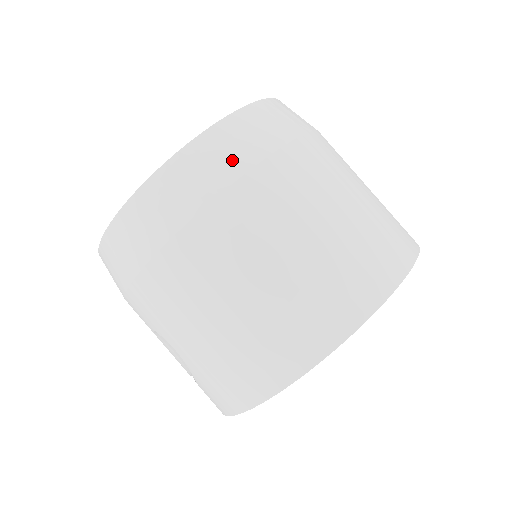
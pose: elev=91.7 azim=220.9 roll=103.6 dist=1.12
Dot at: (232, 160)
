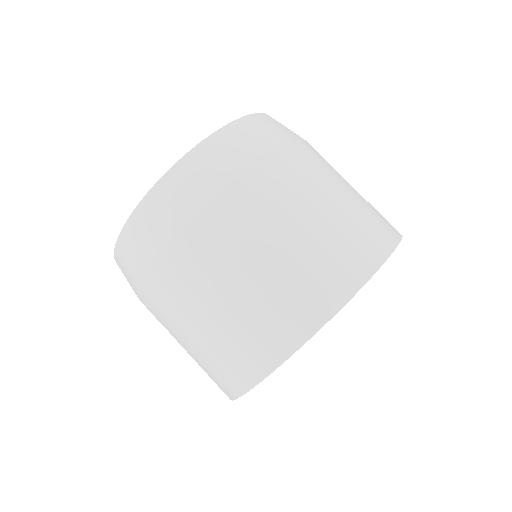
Dot at: (204, 183)
